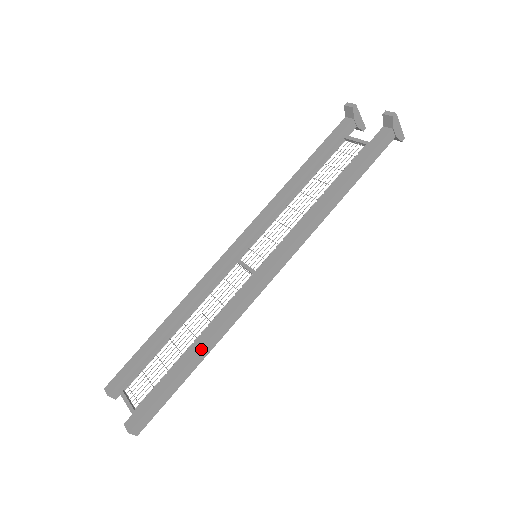
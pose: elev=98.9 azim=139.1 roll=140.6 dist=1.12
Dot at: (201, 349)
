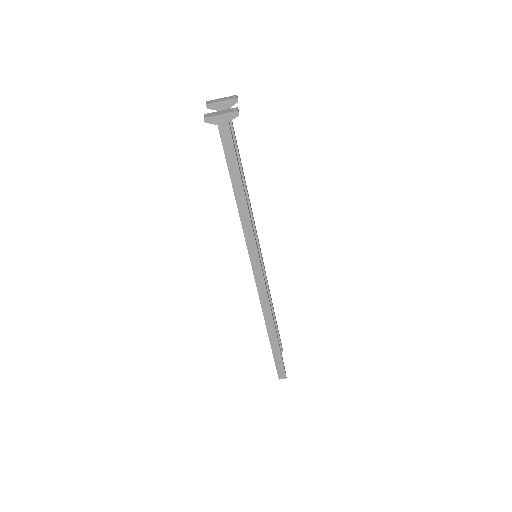
Dot at: (267, 331)
